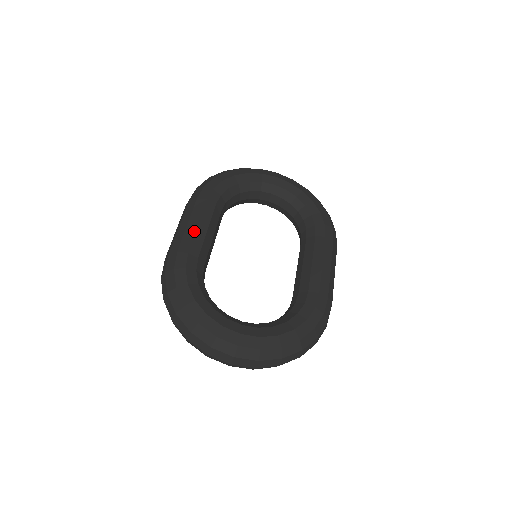
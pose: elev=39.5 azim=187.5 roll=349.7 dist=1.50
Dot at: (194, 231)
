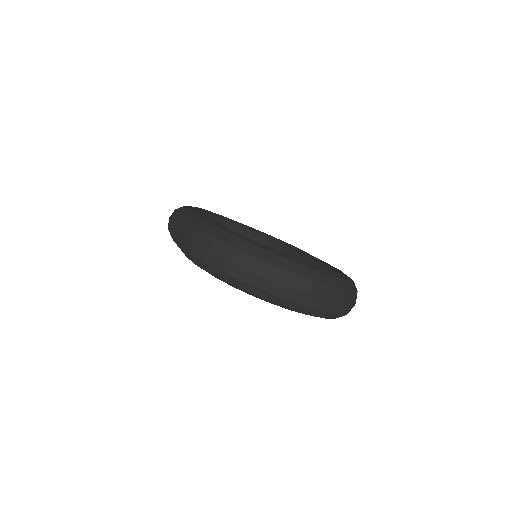
Dot at: (205, 215)
